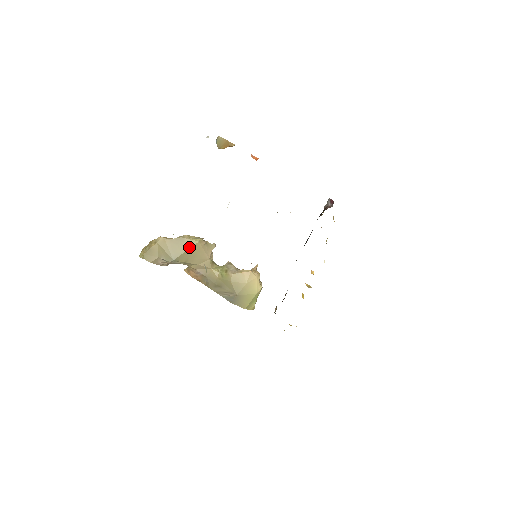
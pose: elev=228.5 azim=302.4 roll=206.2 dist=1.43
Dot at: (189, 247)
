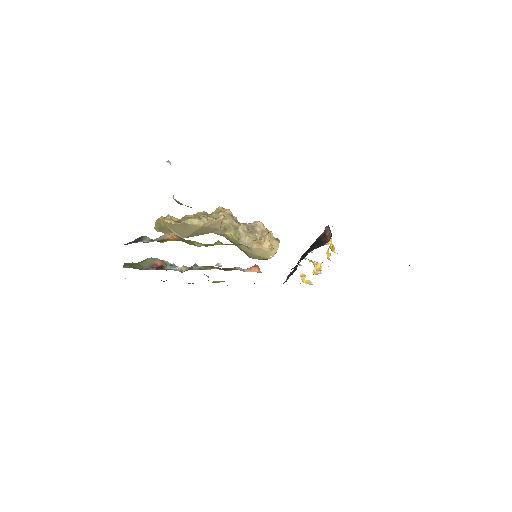
Dot at: (195, 230)
